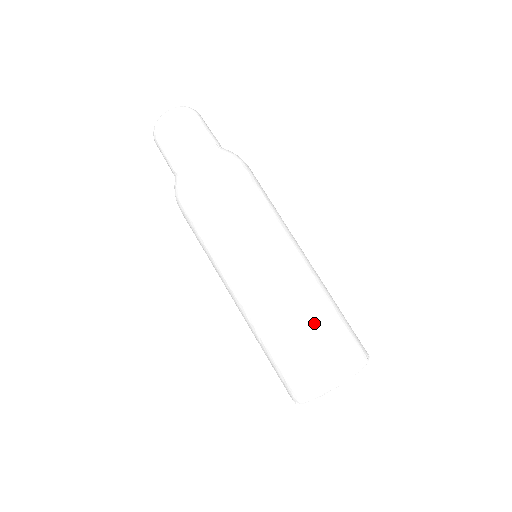
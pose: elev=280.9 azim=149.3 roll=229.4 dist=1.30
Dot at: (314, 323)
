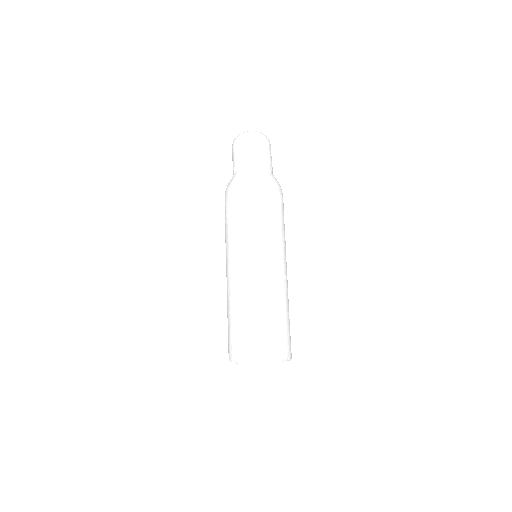
Dot at: (244, 318)
